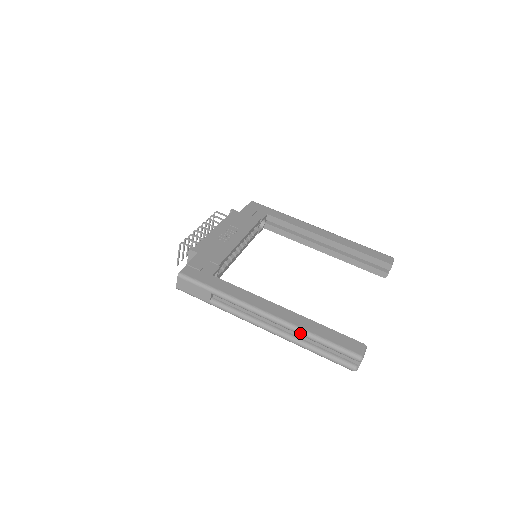
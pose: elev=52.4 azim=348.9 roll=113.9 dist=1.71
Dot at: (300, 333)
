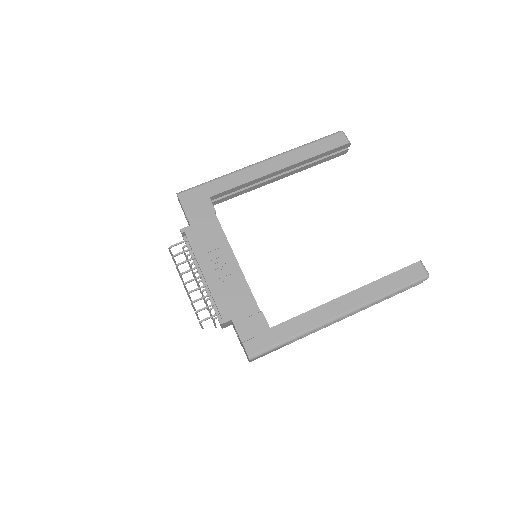
Dot at: occluded
